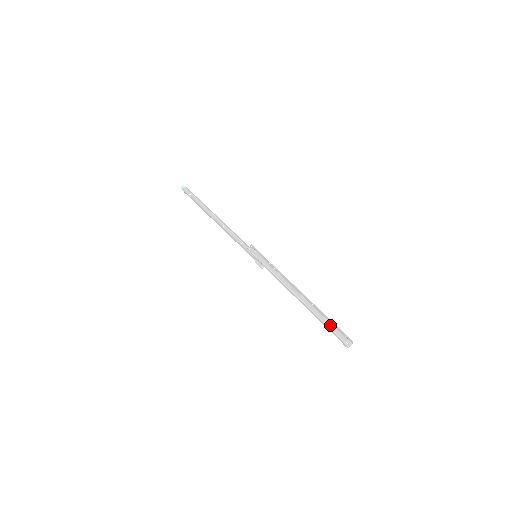
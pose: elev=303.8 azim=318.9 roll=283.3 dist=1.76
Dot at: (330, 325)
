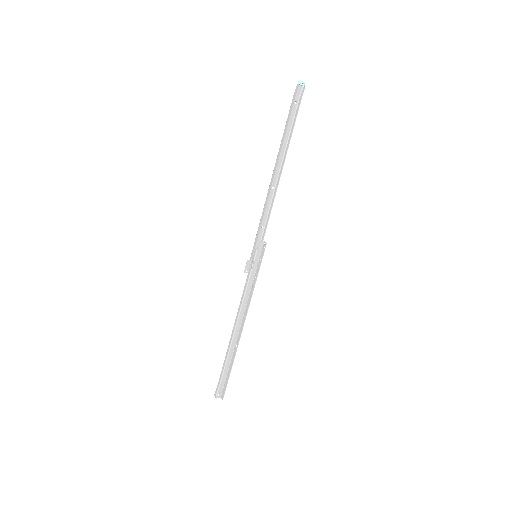
Dot at: (226, 372)
